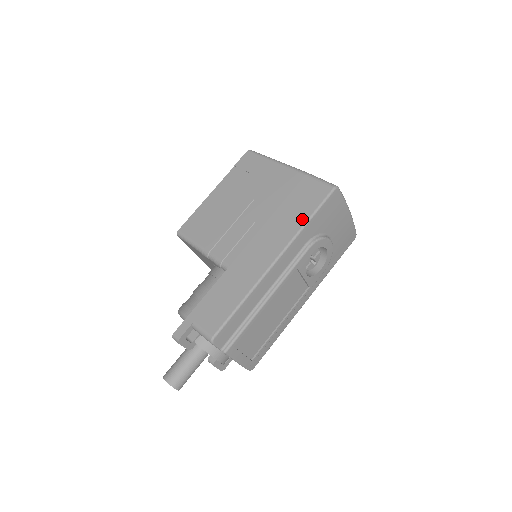
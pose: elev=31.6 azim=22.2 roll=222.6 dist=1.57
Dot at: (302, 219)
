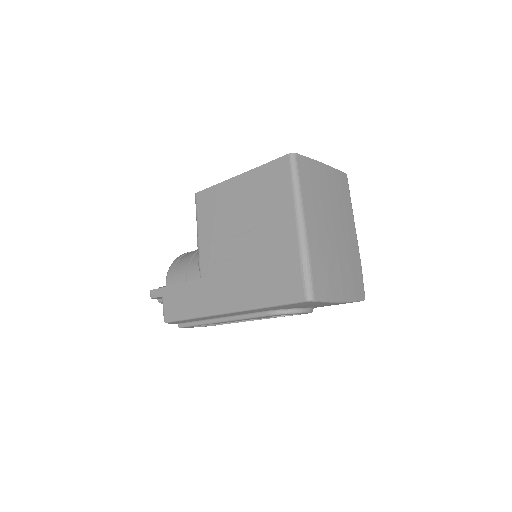
Dot at: (263, 300)
